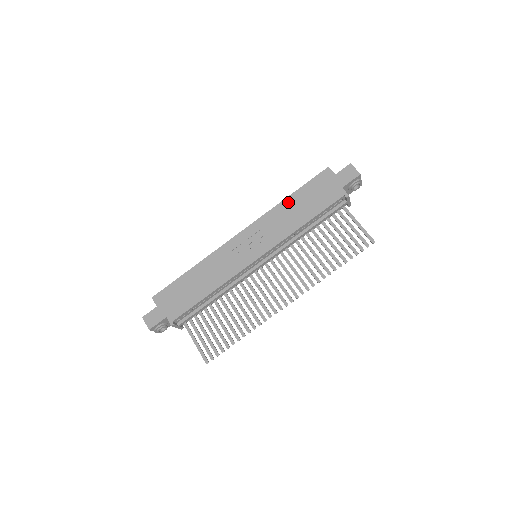
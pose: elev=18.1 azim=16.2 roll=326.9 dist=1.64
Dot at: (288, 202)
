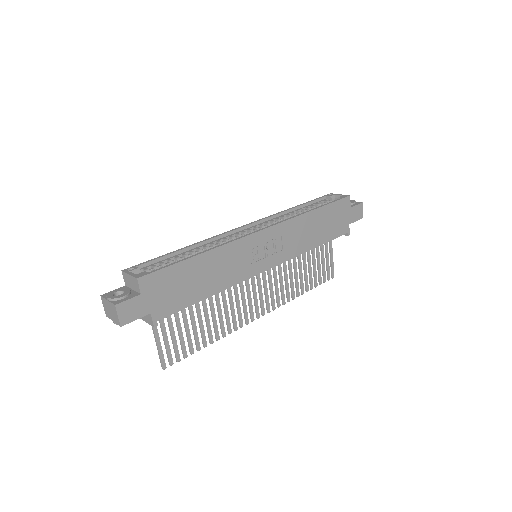
Dot at: (313, 216)
